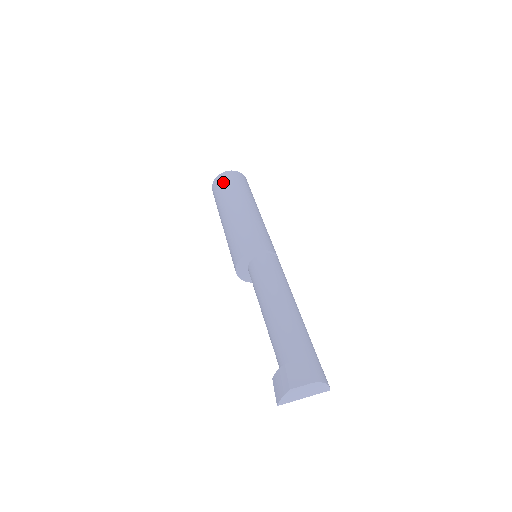
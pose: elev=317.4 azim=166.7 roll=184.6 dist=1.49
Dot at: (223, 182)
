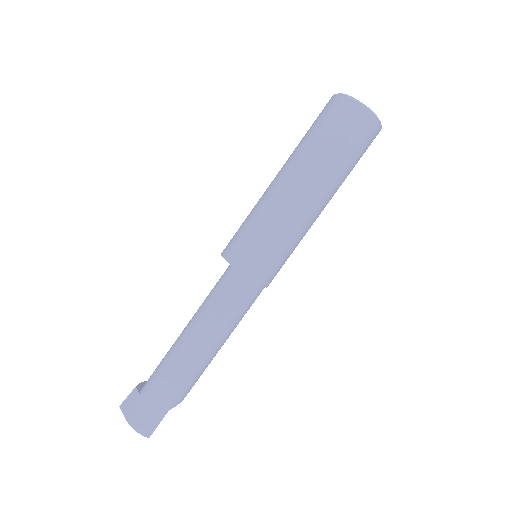
Dot at: (319, 115)
